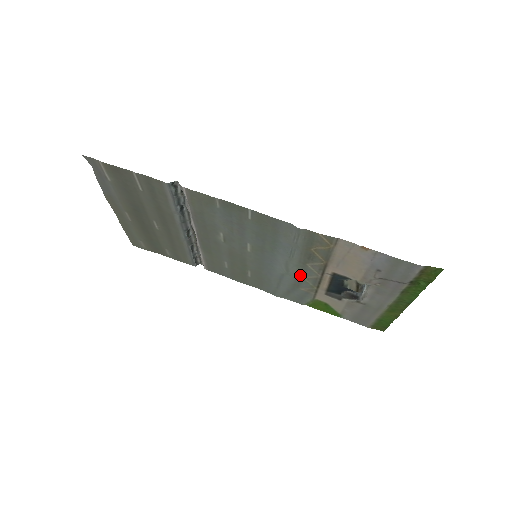
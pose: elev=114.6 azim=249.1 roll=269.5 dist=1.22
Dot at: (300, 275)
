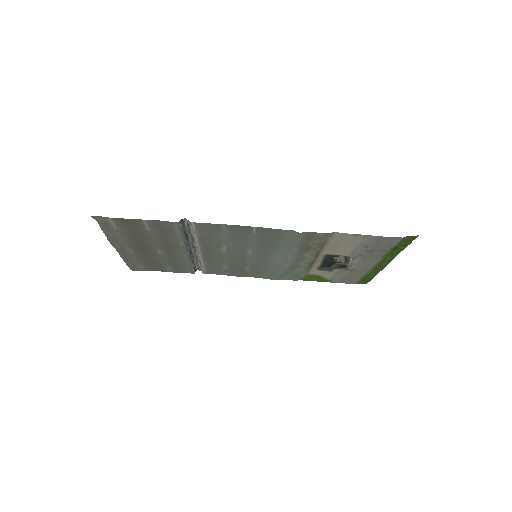
Dot at: (296, 262)
